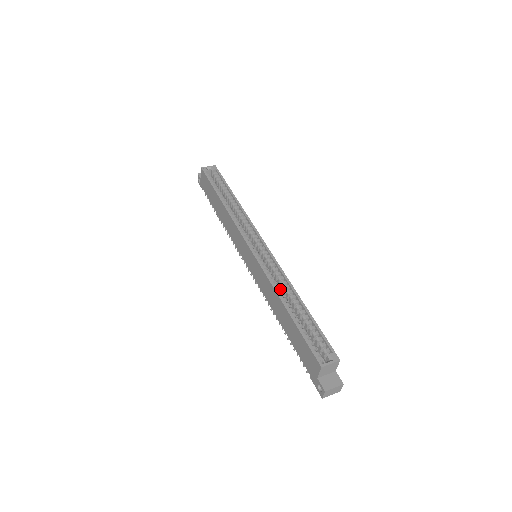
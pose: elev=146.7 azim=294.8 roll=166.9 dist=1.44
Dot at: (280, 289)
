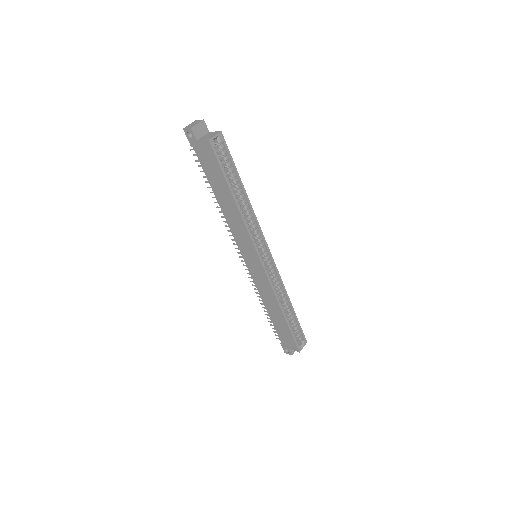
Dot at: occluded
